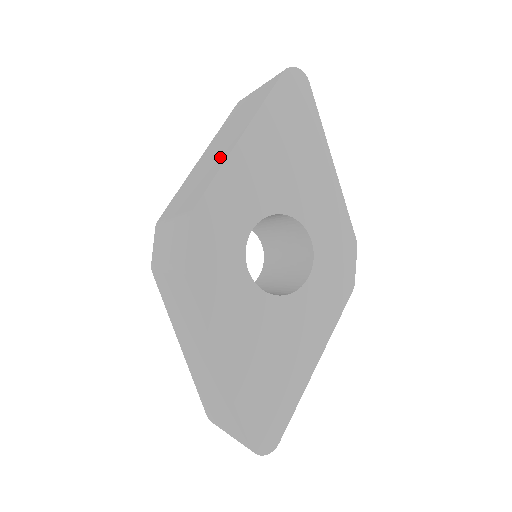
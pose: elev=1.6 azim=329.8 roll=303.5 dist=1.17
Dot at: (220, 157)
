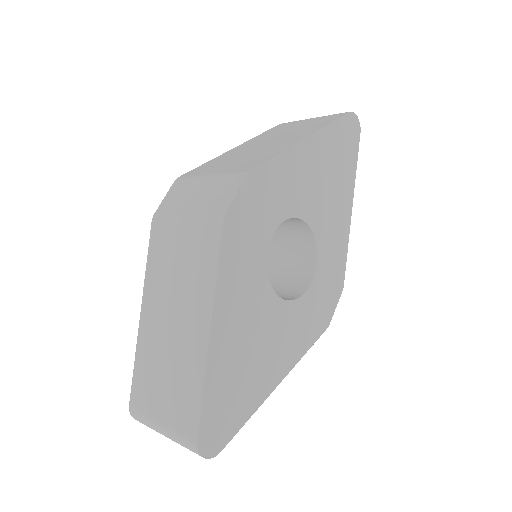
Dot at: (278, 146)
